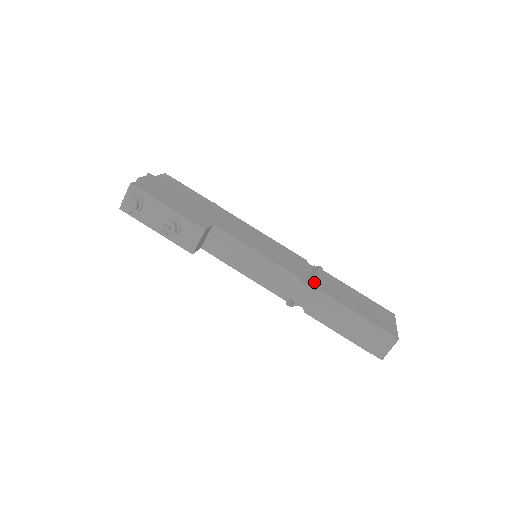
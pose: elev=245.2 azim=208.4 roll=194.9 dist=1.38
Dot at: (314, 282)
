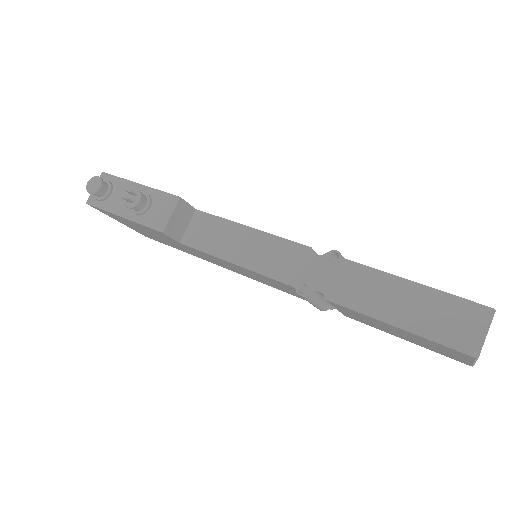
Dot at: (334, 251)
